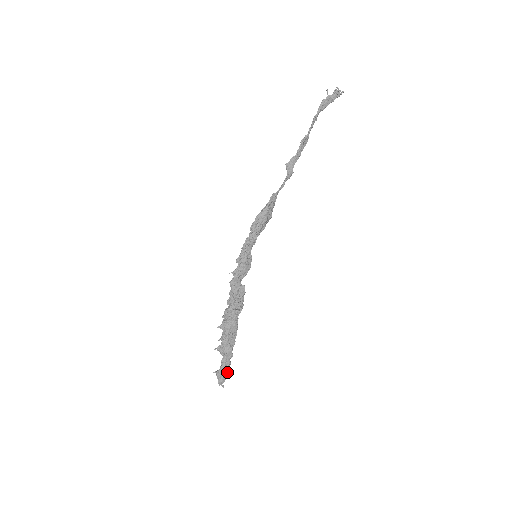
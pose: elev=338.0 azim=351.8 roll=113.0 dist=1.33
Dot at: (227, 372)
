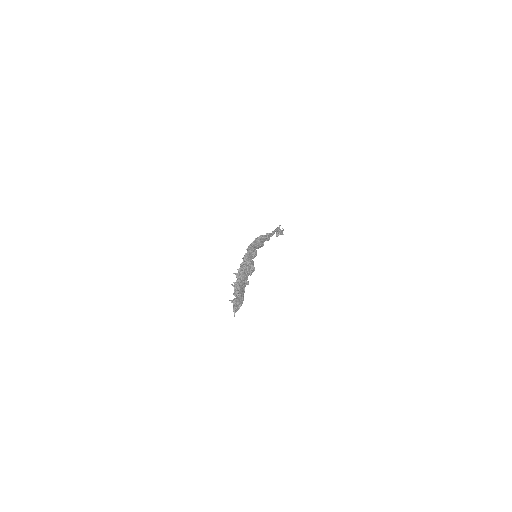
Dot at: occluded
